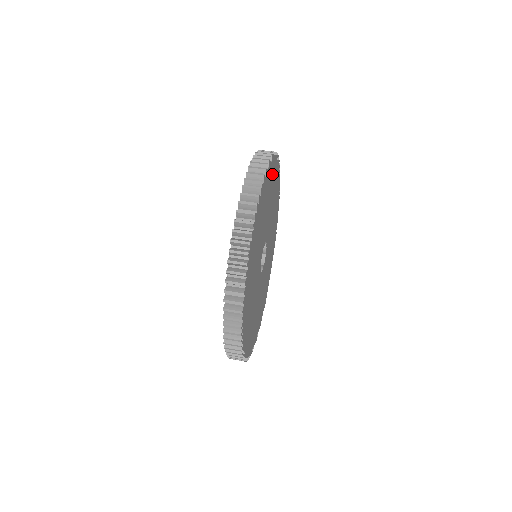
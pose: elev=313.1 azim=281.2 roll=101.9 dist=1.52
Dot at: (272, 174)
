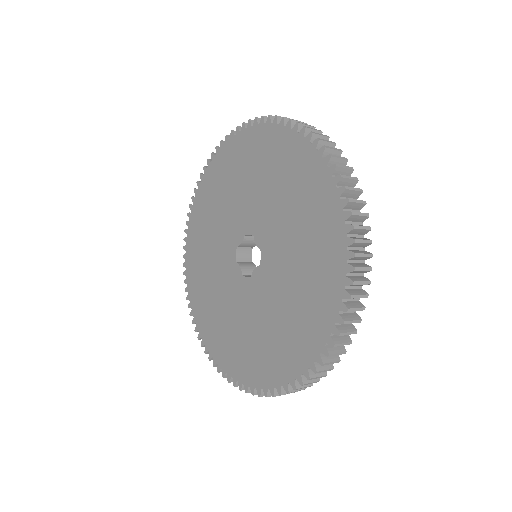
Dot at: occluded
